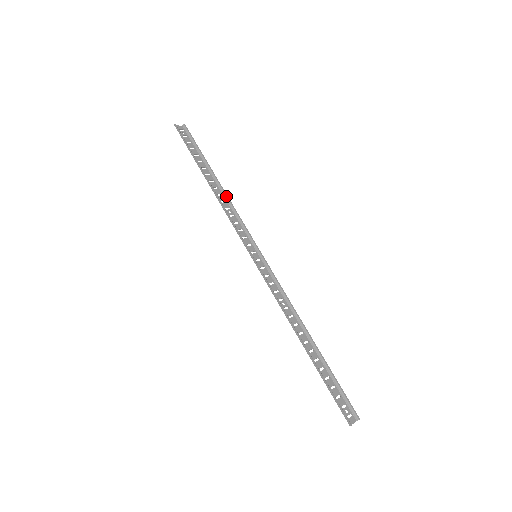
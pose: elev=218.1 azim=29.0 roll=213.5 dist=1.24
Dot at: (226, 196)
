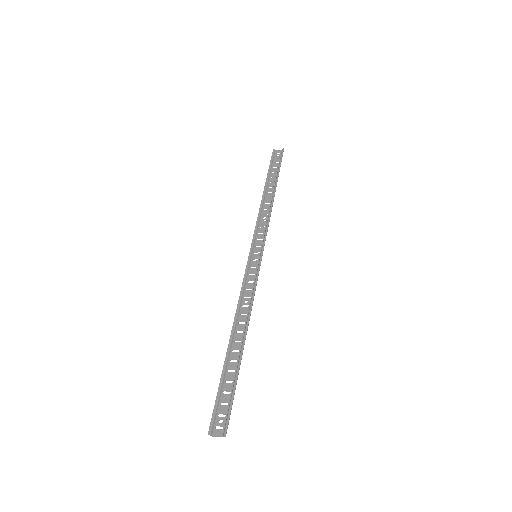
Dot at: (271, 204)
